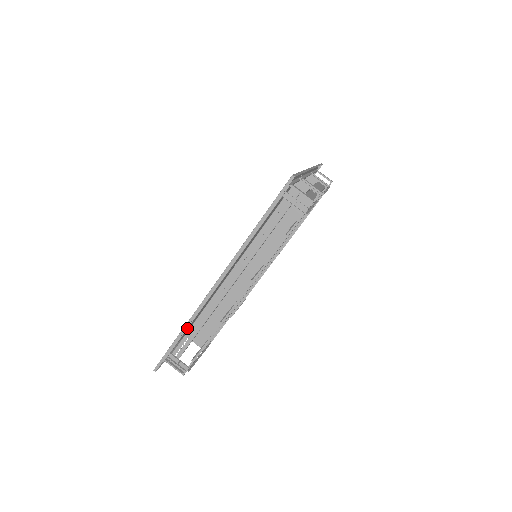
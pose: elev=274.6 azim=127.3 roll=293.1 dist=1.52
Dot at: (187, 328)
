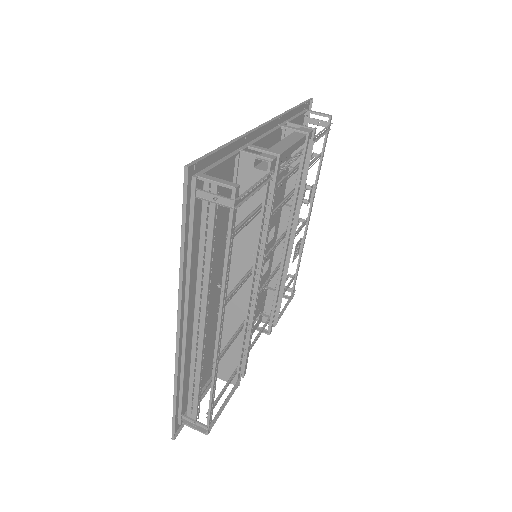
Dot at: (182, 385)
